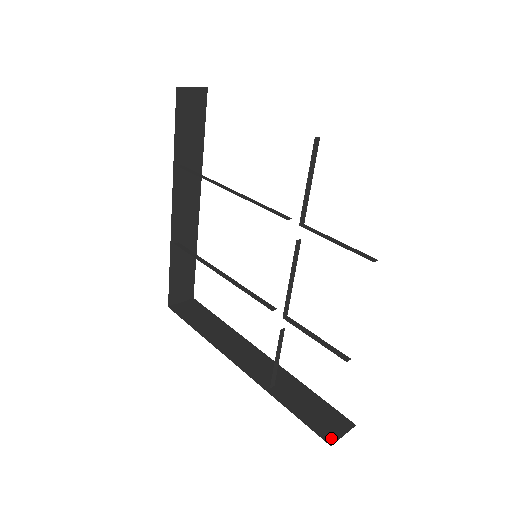
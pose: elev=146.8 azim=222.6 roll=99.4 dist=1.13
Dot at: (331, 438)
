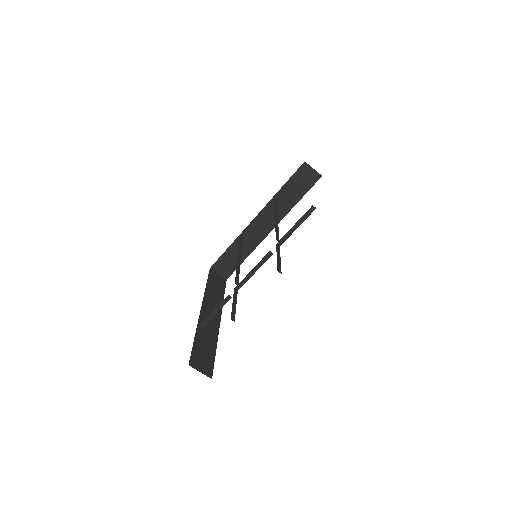
Dot at: (193, 365)
